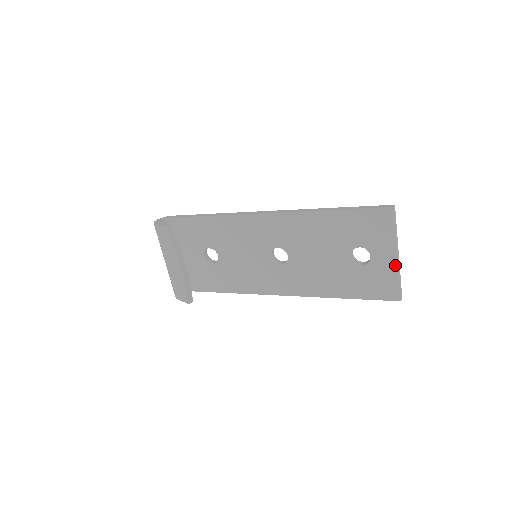
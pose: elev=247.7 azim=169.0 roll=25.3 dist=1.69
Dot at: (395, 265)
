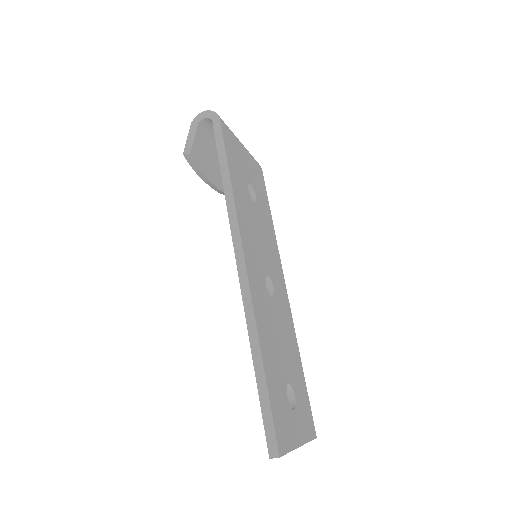
Dot at: occluded
